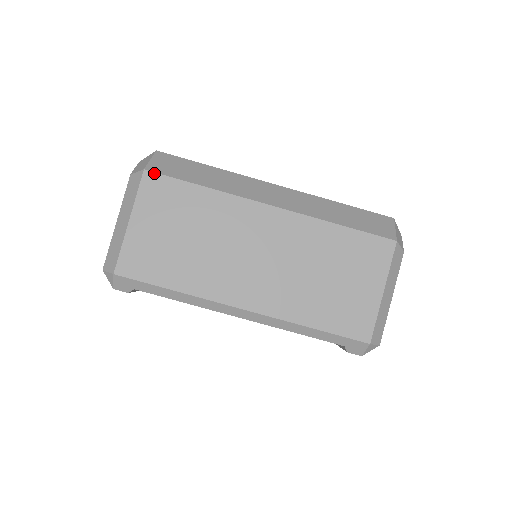
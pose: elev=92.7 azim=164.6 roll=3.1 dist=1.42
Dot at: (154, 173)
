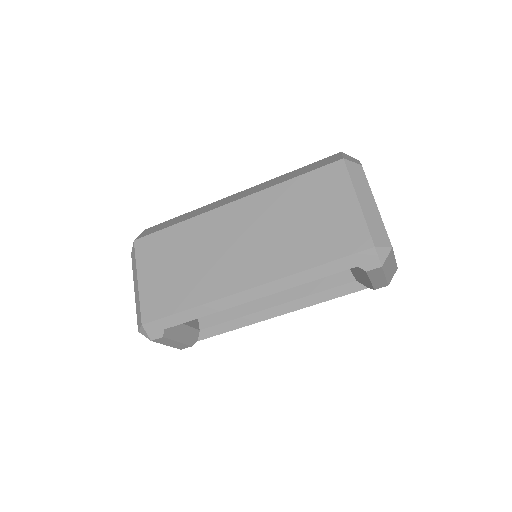
Dot at: (141, 238)
